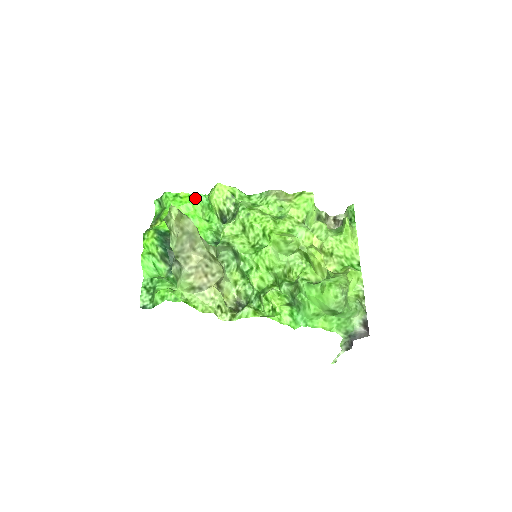
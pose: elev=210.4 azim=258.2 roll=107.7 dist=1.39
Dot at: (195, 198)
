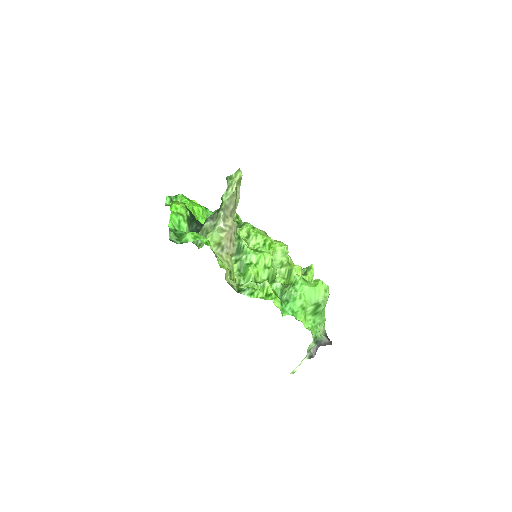
Dot at: (204, 208)
